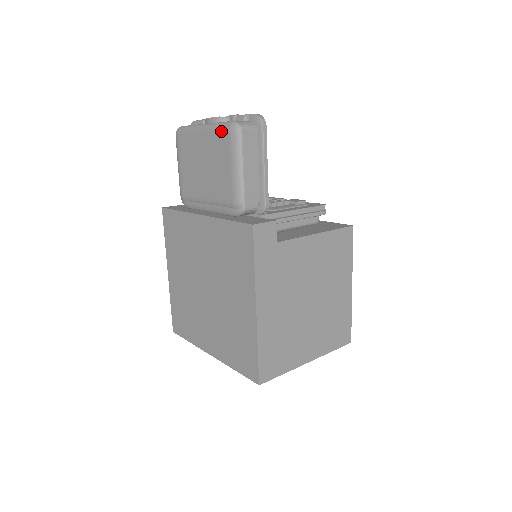
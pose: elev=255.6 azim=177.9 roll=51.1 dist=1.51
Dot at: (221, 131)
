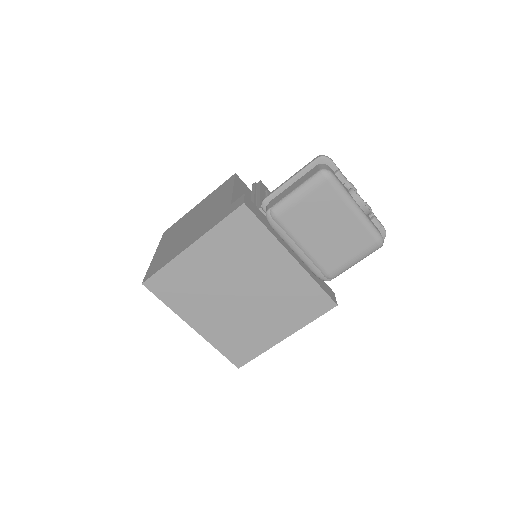
Dot at: (371, 234)
